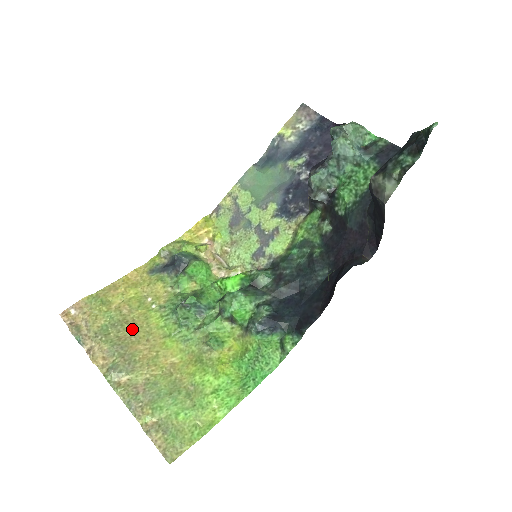
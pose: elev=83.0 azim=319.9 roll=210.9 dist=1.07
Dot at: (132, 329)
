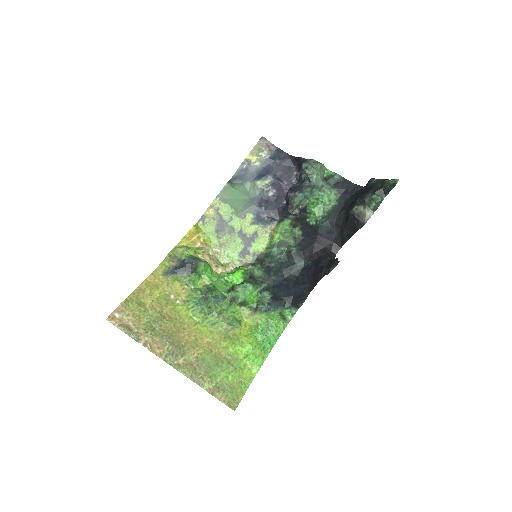
Dot at: (170, 322)
